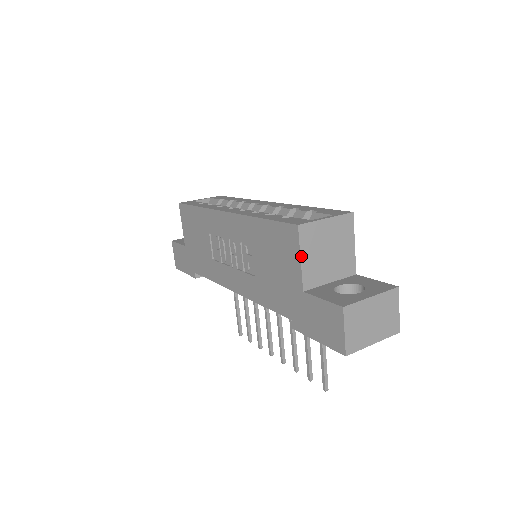
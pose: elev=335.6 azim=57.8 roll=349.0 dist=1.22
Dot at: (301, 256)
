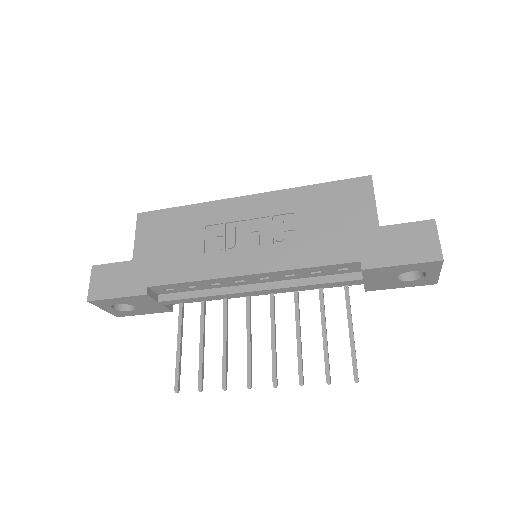
Dot at: occluded
